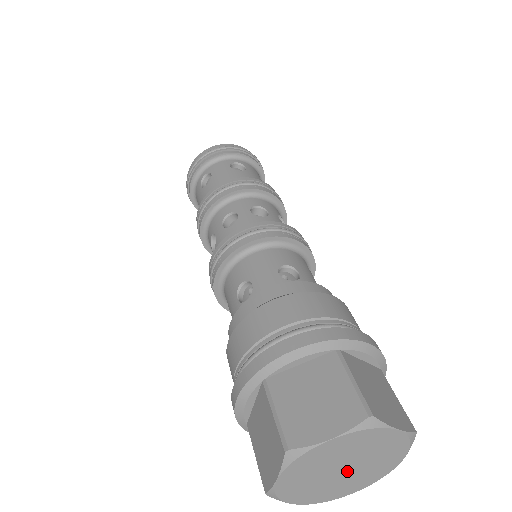
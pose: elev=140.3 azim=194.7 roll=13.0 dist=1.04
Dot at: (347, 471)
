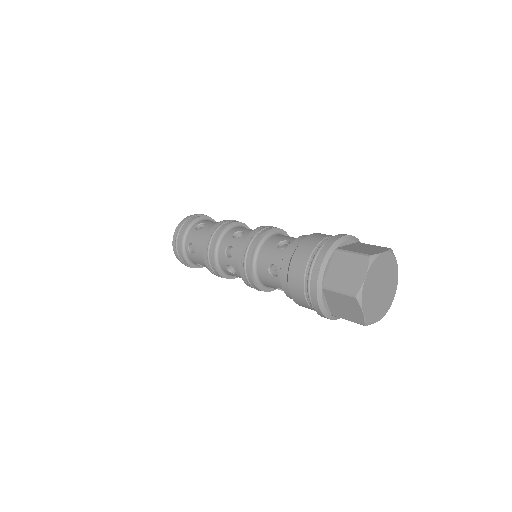
Dot at: (383, 288)
